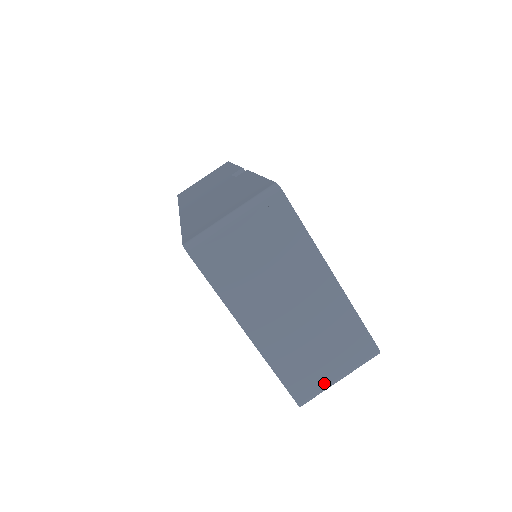
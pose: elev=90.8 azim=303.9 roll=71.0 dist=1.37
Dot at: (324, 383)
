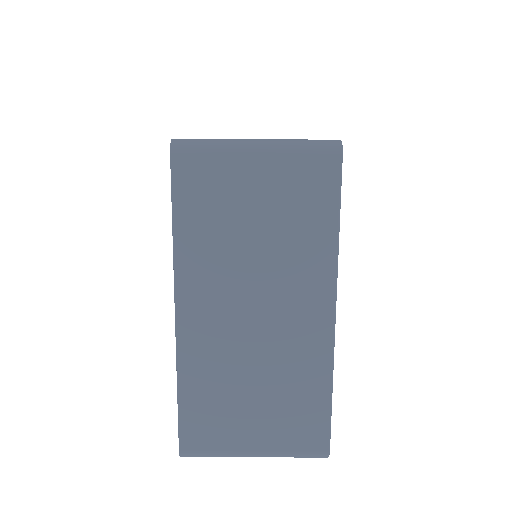
Dot at: (231, 446)
